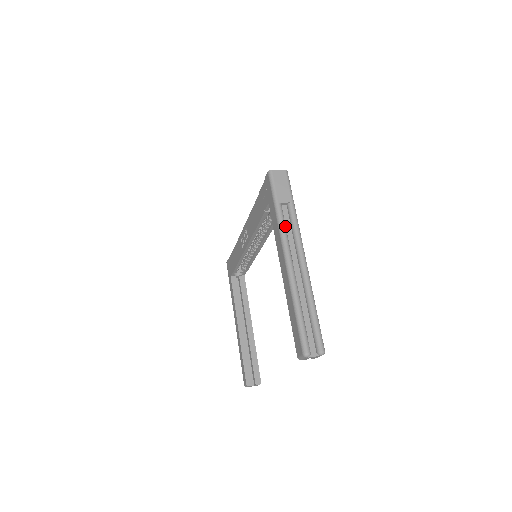
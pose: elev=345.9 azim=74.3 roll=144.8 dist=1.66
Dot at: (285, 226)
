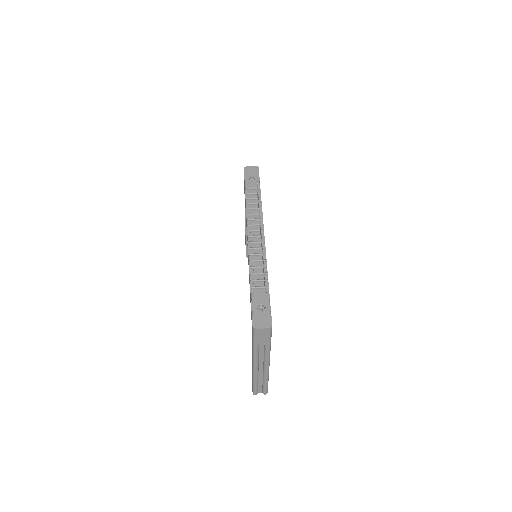
Dot at: (258, 354)
